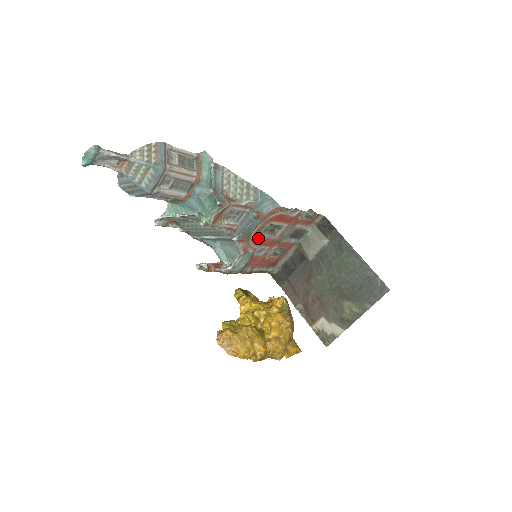
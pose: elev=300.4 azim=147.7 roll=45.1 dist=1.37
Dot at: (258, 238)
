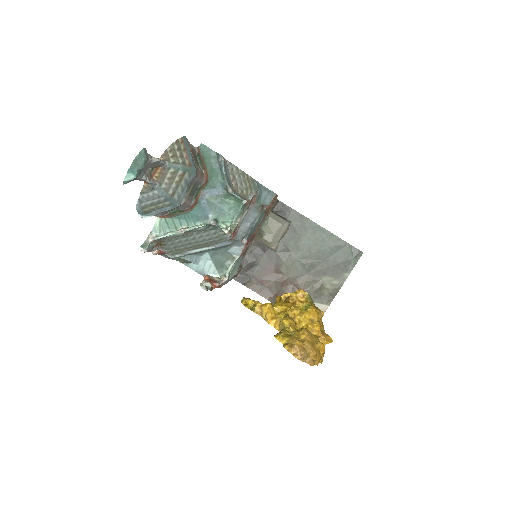
Dot at: occluded
